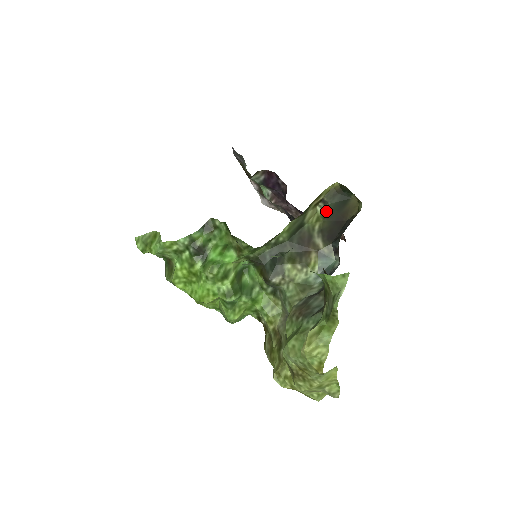
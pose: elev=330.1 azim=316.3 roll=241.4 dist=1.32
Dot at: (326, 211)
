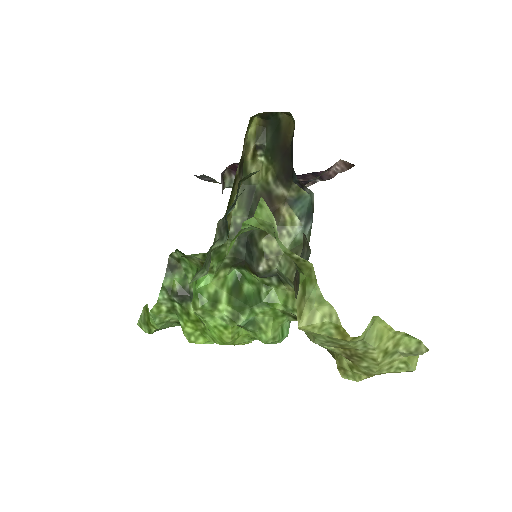
Dot at: (268, 154)
